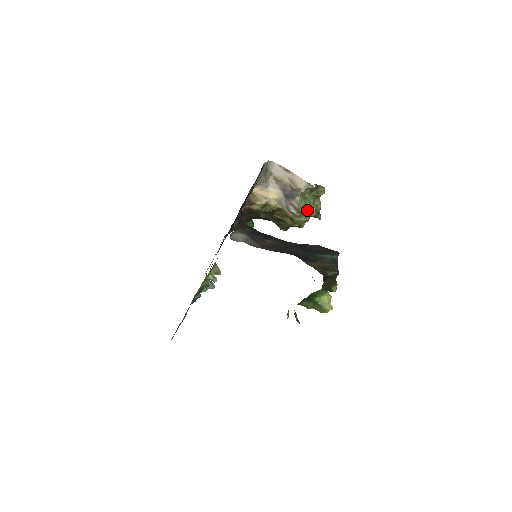
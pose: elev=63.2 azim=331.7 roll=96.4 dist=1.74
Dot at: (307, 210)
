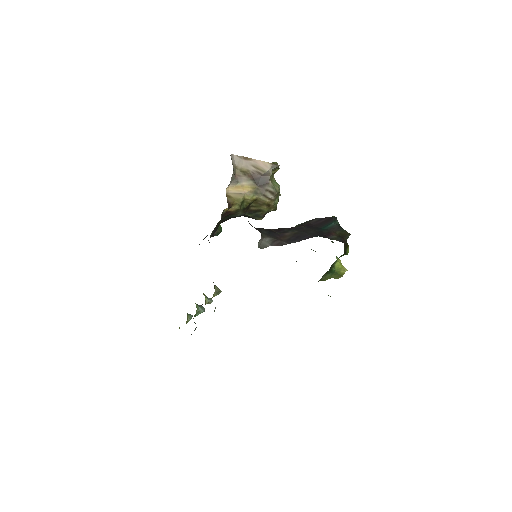
Dot at: (279, 190)
